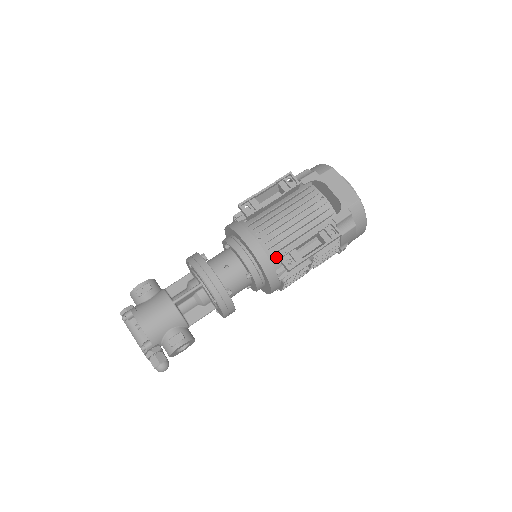
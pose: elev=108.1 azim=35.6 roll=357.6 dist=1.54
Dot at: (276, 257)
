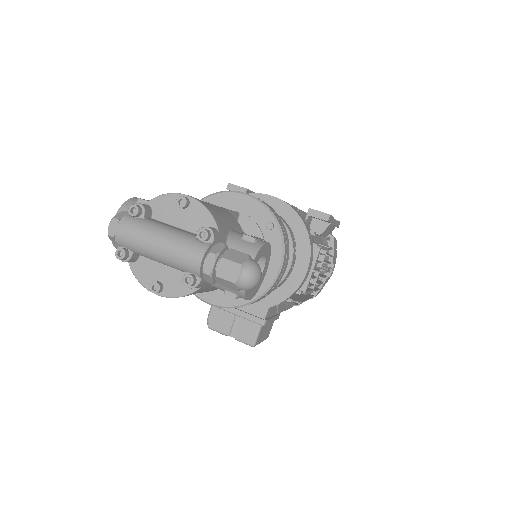
Dot at: occluded
